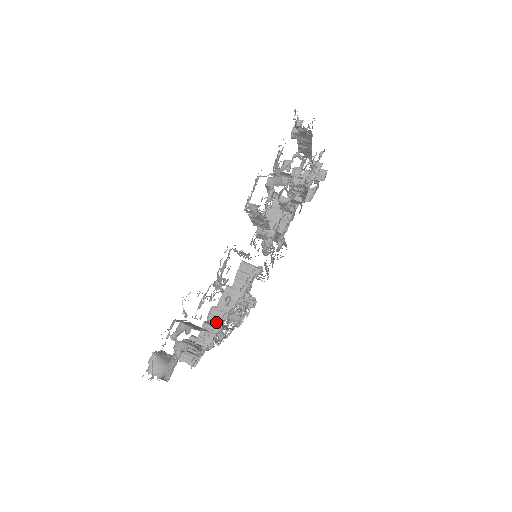
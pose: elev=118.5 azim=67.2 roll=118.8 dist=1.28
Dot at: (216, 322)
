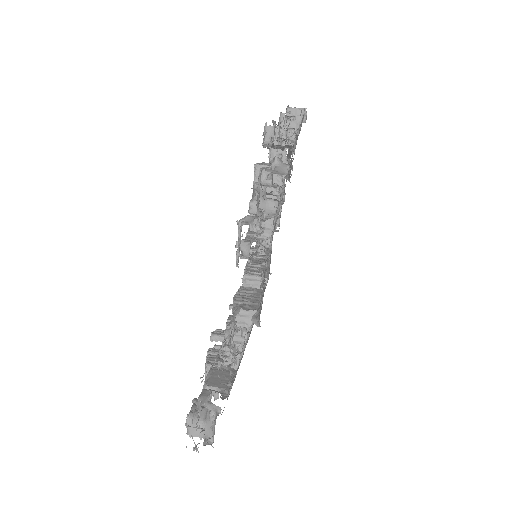
Dot at: (237, 343)
